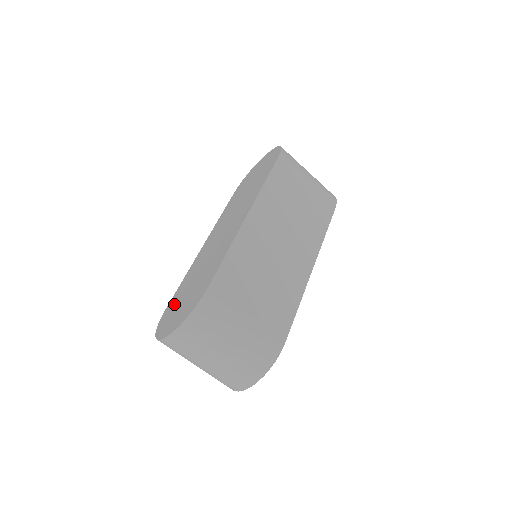
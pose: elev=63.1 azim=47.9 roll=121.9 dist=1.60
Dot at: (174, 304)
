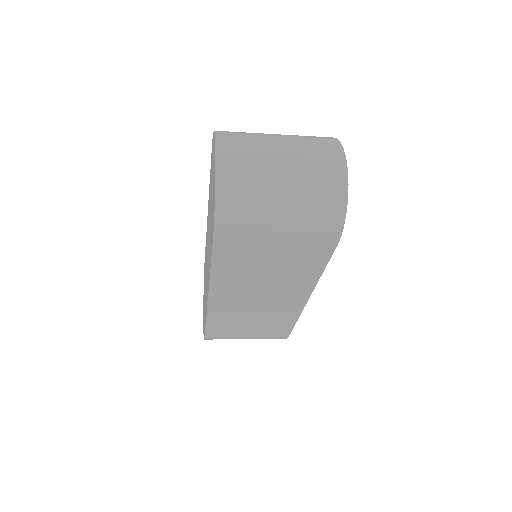
Dot at: (204, 278)
